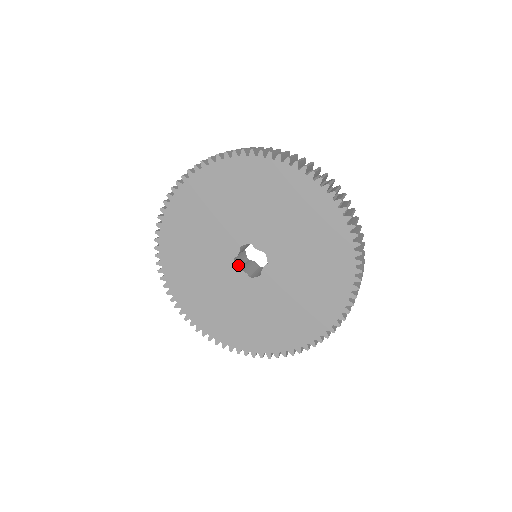
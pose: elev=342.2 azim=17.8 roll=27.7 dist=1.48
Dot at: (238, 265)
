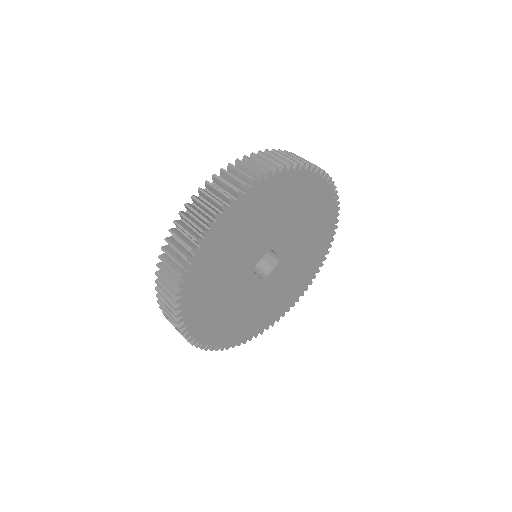
Dot at: occluded
